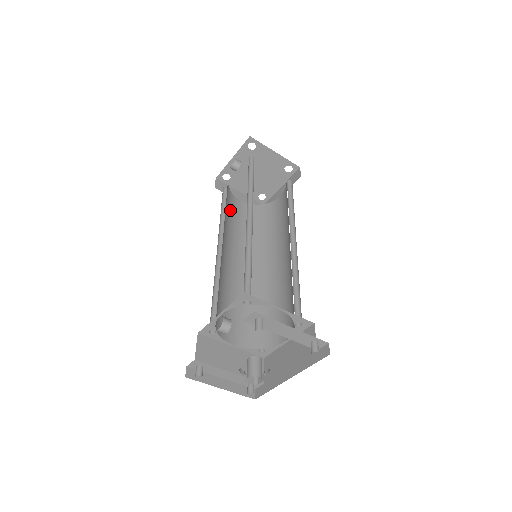
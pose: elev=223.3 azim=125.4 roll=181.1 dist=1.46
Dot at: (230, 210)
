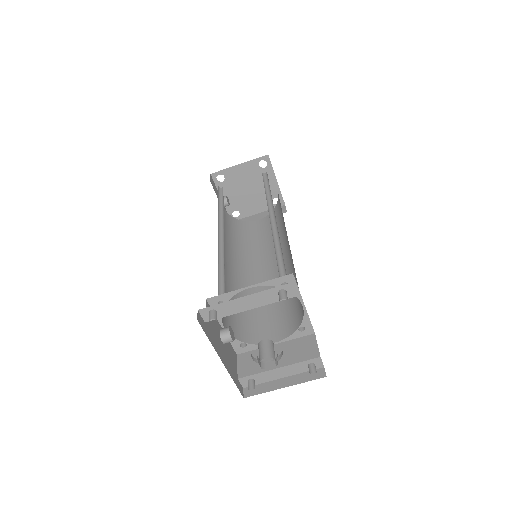
Dot at: (246, 236)
